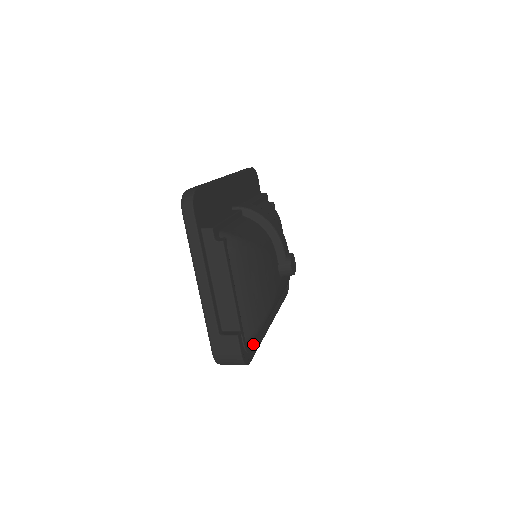
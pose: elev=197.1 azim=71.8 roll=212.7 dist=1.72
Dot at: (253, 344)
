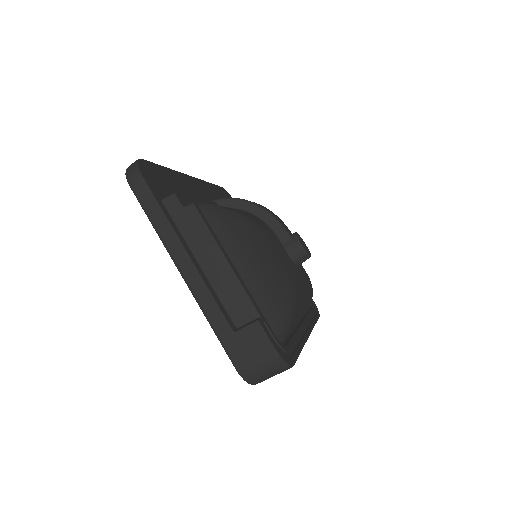
Dot at: (289, 344)
